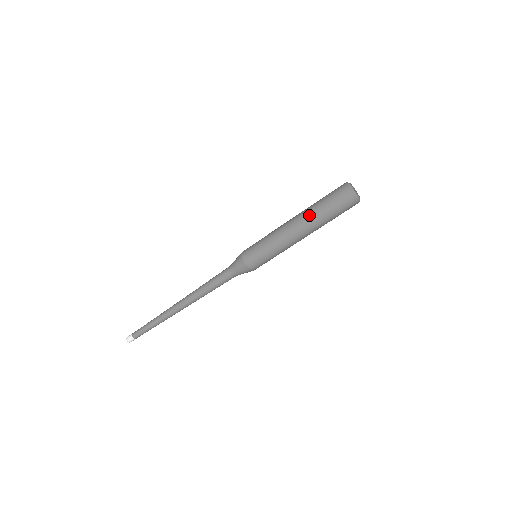
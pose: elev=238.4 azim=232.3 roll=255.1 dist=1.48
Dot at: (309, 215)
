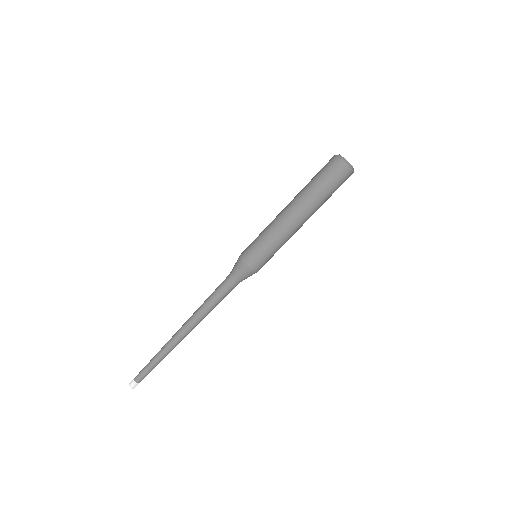
Dot at: (301, 194)
